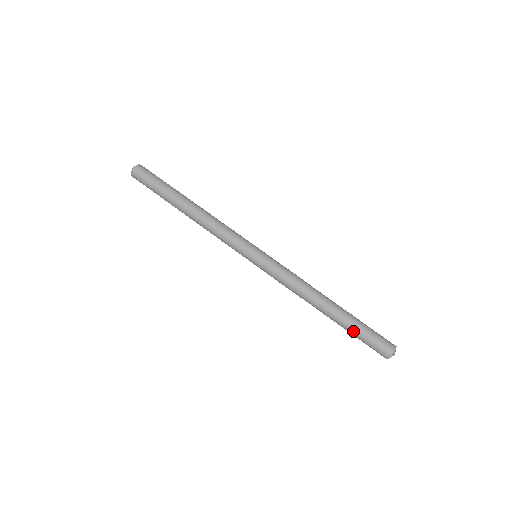
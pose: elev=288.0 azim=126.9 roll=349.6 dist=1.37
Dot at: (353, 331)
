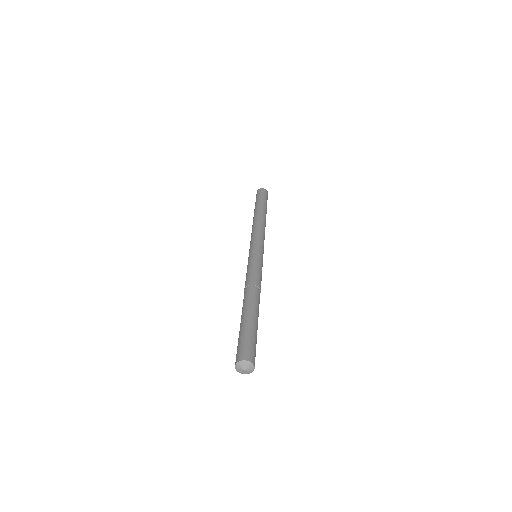
Dot at: (239, 331)
